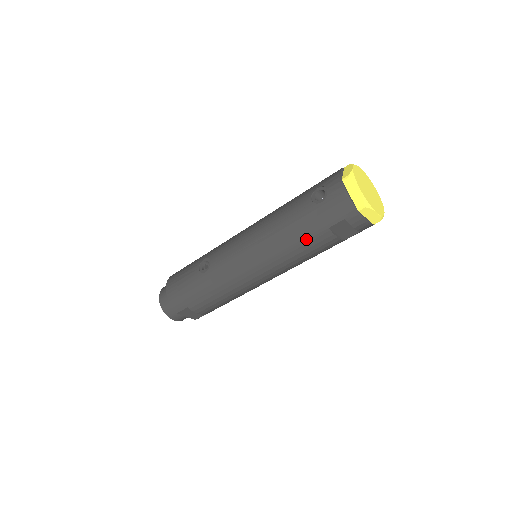
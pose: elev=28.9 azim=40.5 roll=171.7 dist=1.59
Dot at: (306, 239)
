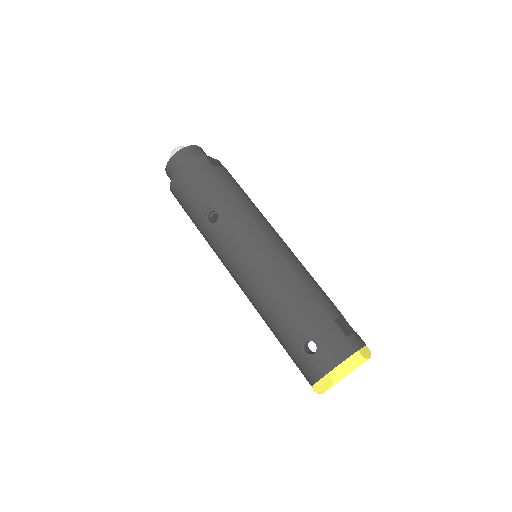
Dot at: (274, 334)
